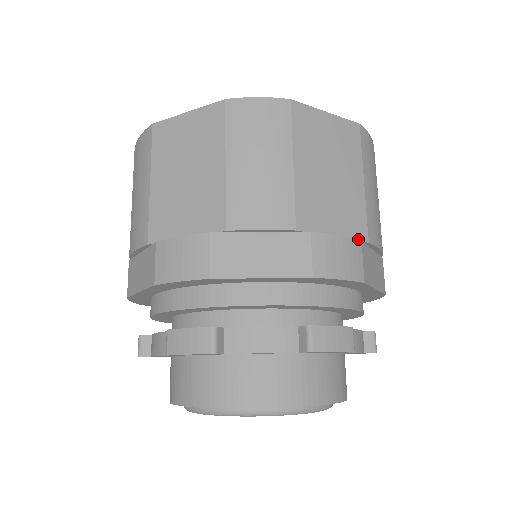
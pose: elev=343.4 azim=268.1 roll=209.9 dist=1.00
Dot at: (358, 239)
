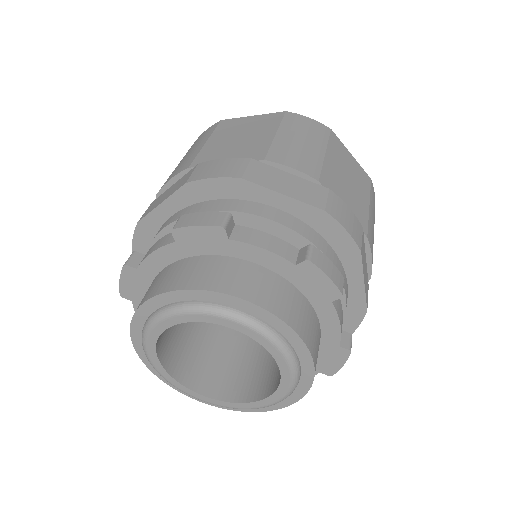
Dot at: (247, 158)
